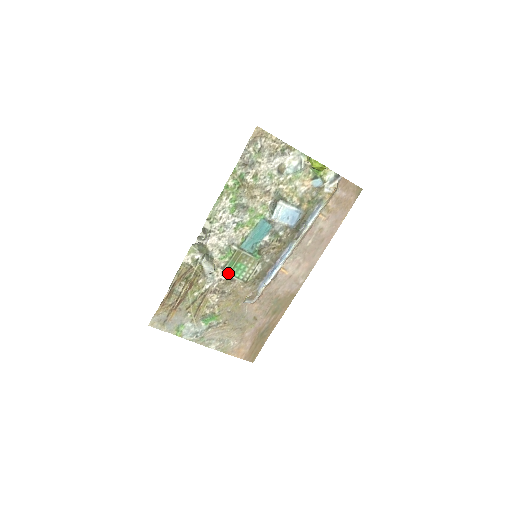
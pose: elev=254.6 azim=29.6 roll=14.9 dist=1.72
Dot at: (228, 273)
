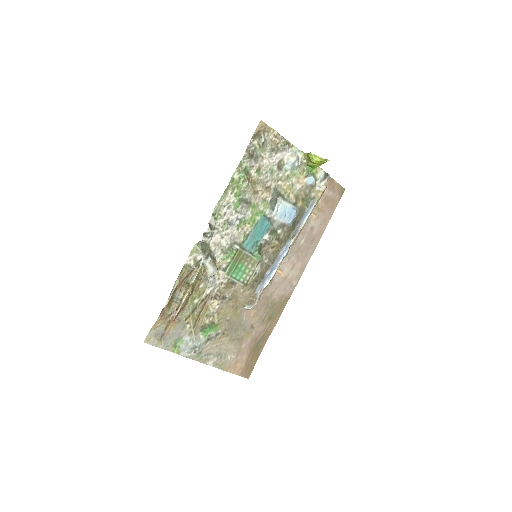
Dot at: (229, 275)
